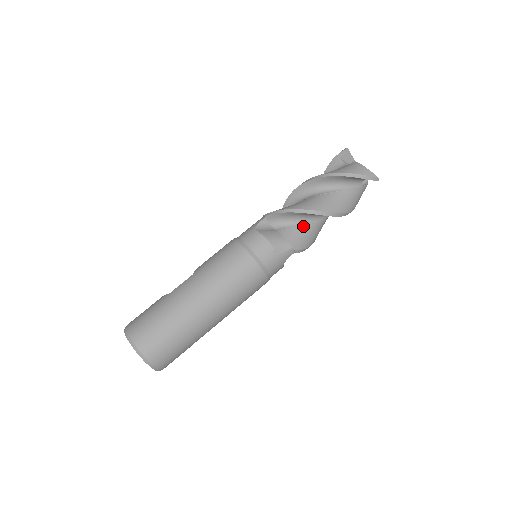
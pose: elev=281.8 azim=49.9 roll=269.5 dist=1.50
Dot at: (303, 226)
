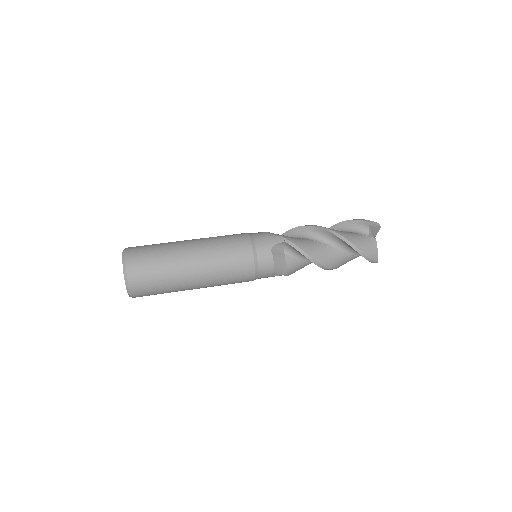
Dot at: (302, 239)
